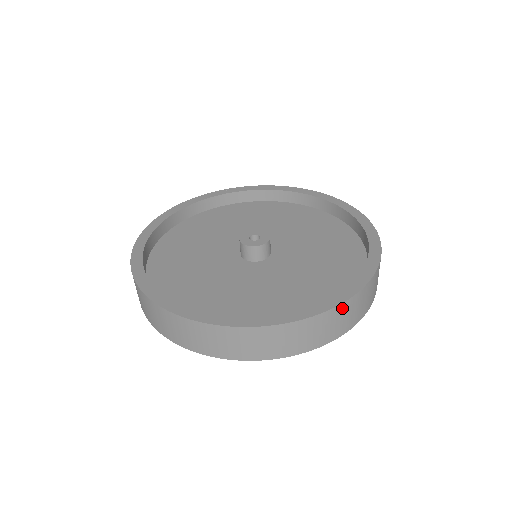
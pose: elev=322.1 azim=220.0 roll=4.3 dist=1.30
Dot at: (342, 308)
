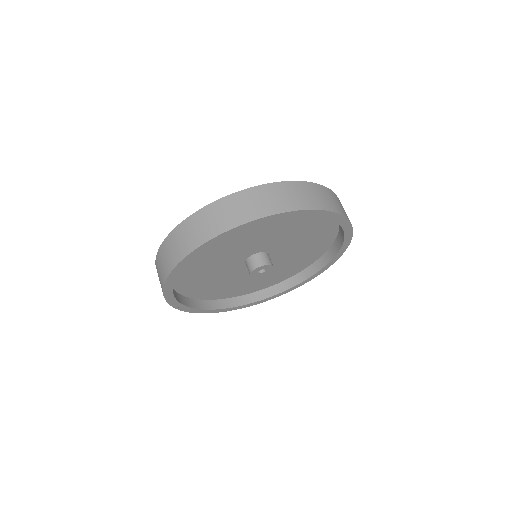
Dot at: (320, 188)
